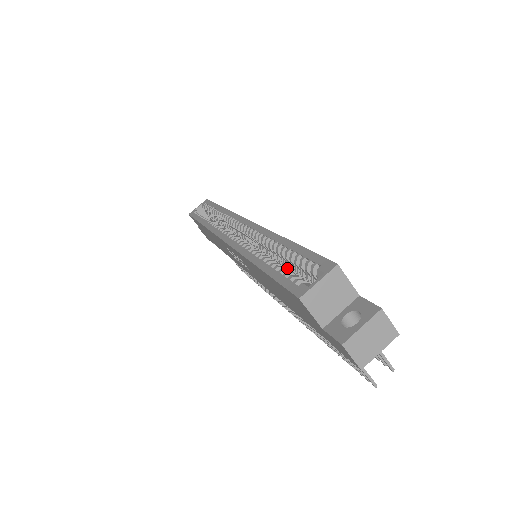
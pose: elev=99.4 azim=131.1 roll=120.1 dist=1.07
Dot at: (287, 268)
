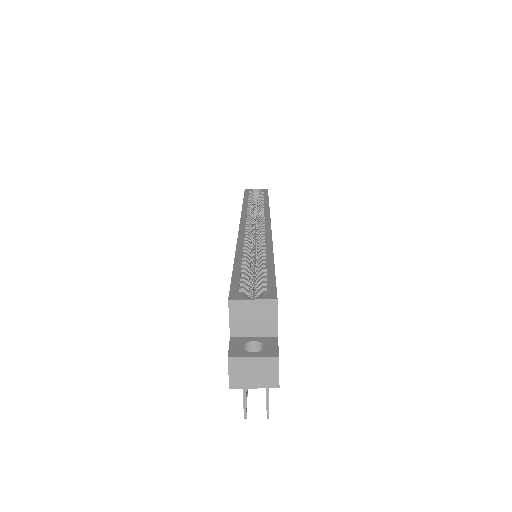
Dot at: (255, 278)
